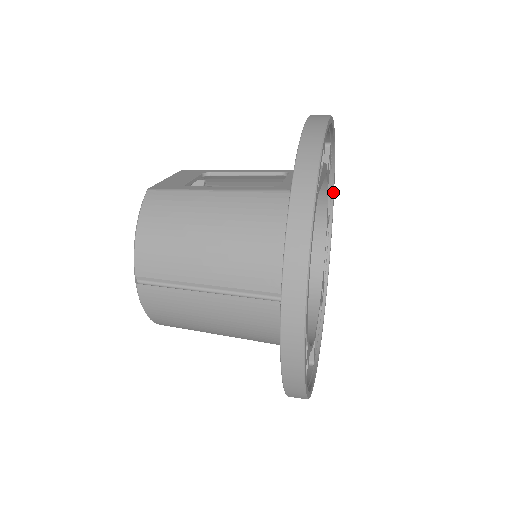
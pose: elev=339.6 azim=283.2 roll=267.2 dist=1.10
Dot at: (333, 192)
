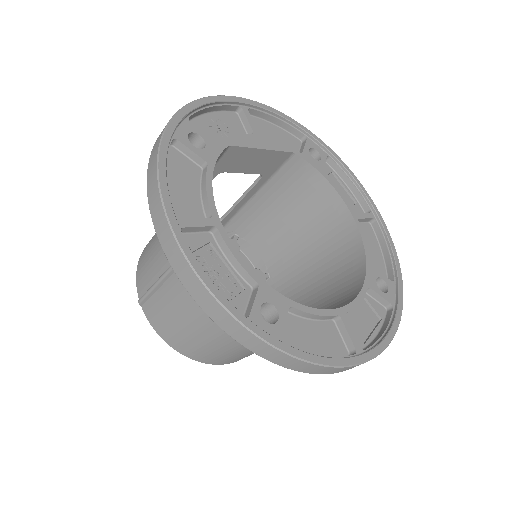
Dot at: (359, 187)
